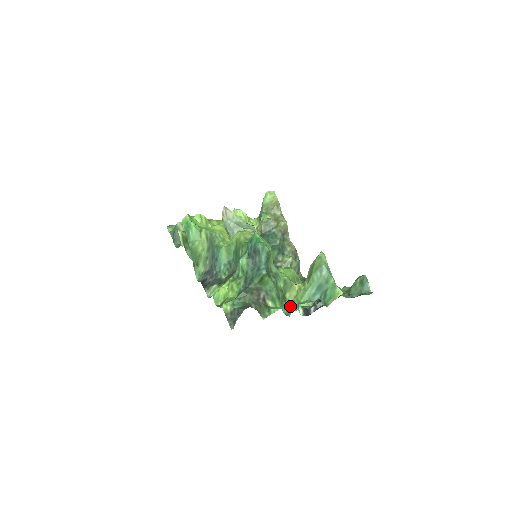
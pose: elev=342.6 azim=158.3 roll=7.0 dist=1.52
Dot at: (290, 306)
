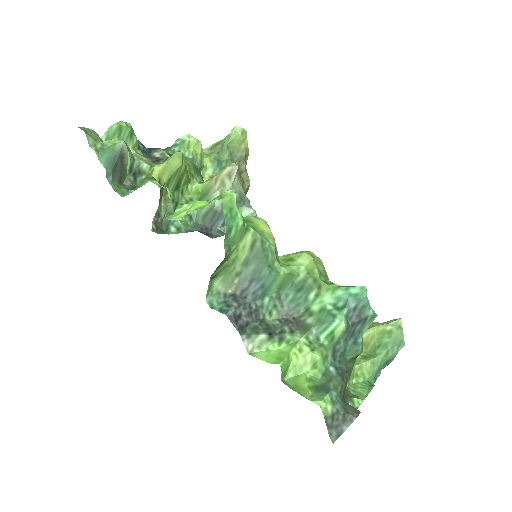
Dot at: occluded
